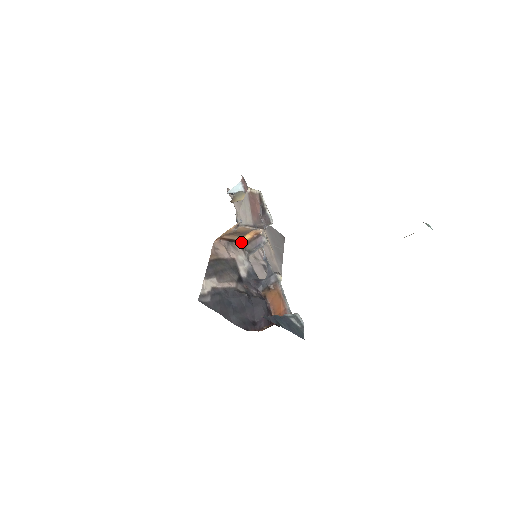
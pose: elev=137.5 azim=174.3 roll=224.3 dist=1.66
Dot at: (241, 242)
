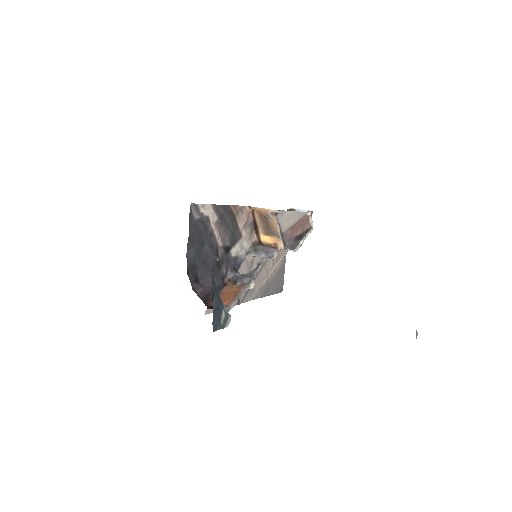
Dot at: (259, 238)
